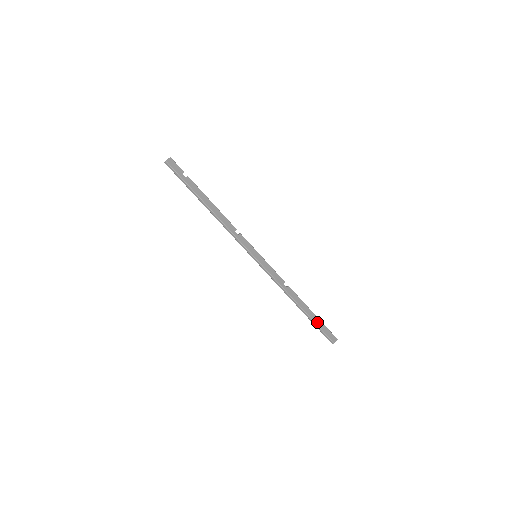
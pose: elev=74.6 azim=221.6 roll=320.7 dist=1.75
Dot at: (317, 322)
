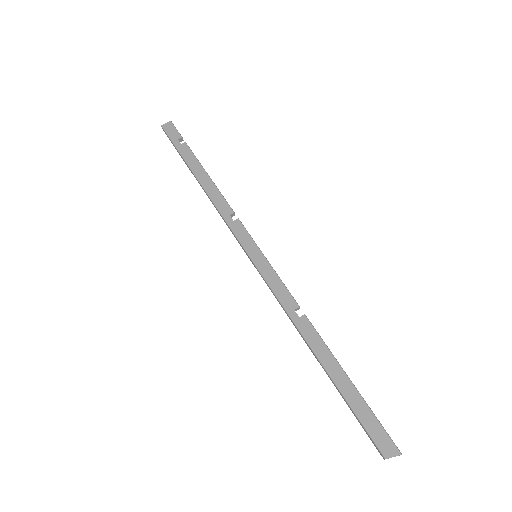
Dot at: (352, 399)
